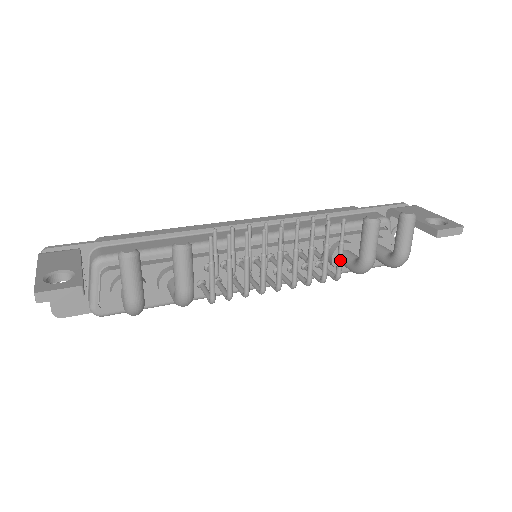
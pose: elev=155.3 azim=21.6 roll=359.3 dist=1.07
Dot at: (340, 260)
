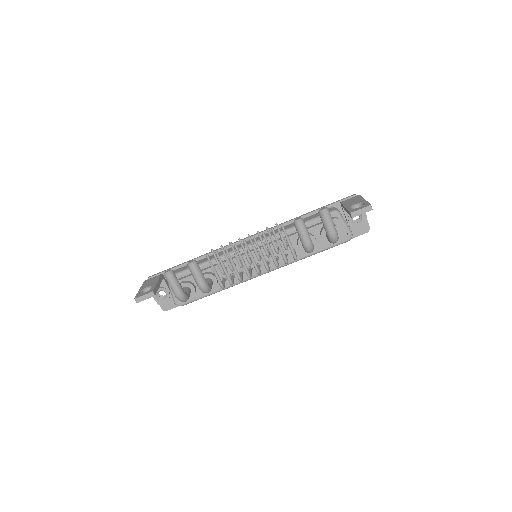
Dot at: (290, 248)
